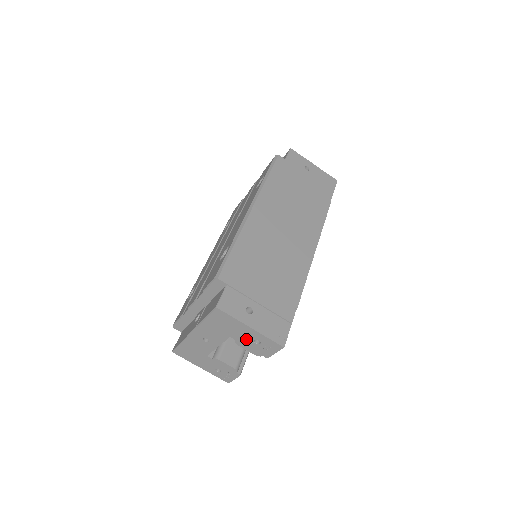
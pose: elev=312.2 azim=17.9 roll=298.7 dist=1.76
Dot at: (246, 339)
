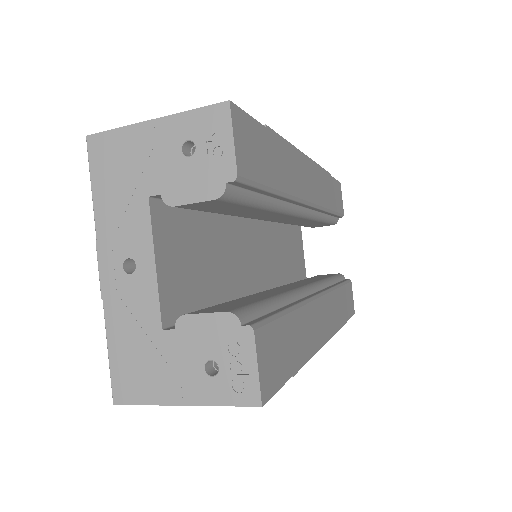
Dot at: (170, 166)
